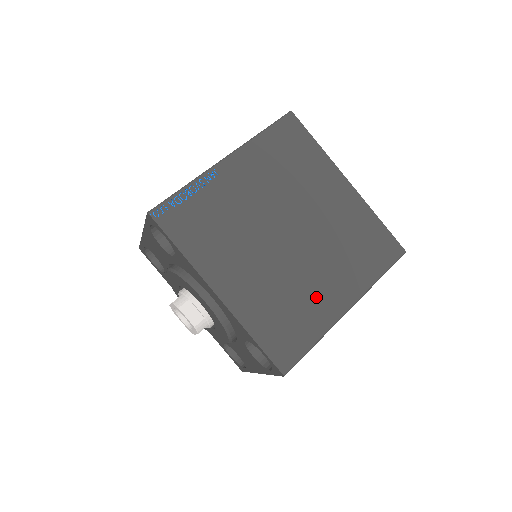
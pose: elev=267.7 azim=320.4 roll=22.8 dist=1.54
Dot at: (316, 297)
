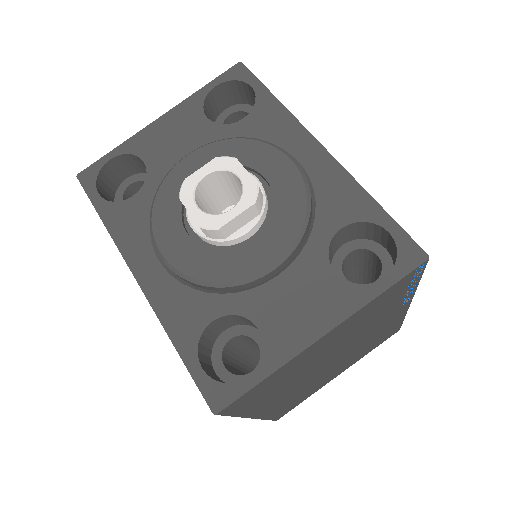
Dot at: occluded
